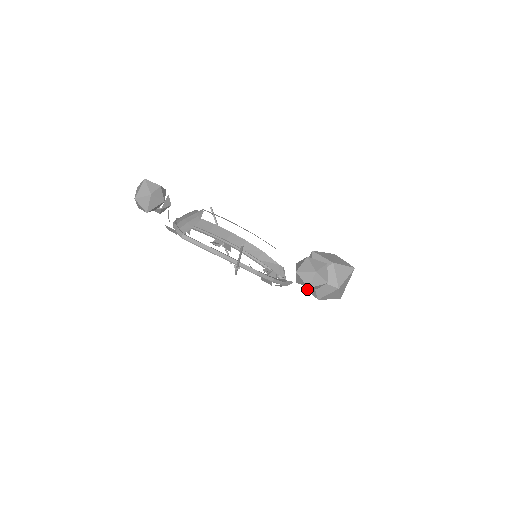
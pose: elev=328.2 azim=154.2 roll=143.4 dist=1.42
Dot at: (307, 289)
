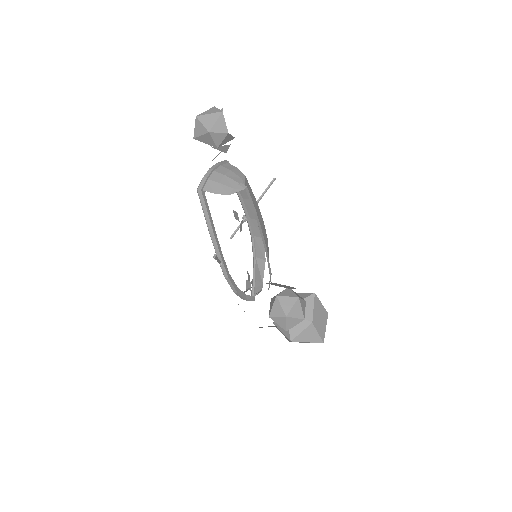
Dot at: occluded
